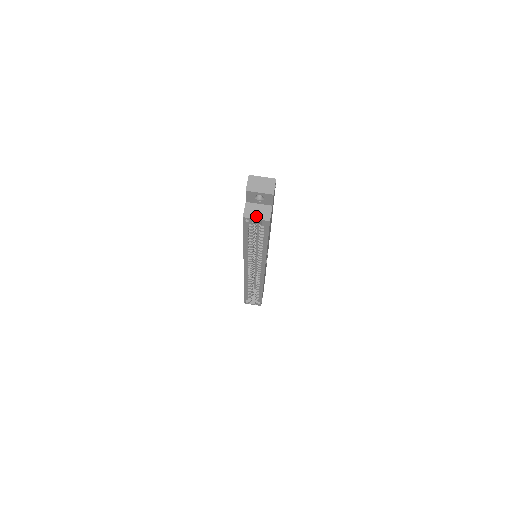
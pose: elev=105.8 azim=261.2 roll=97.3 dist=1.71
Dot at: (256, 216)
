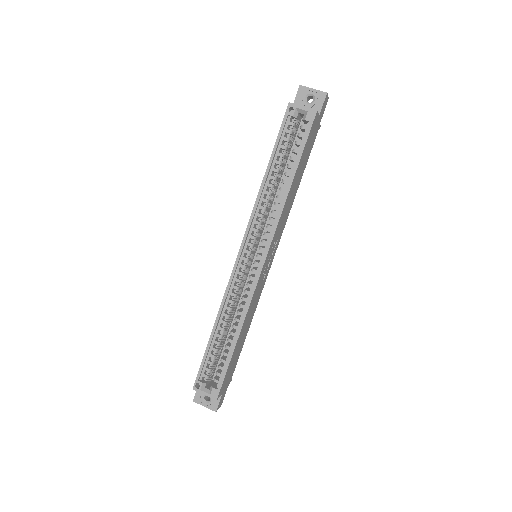
Dot at: (303, 107)
